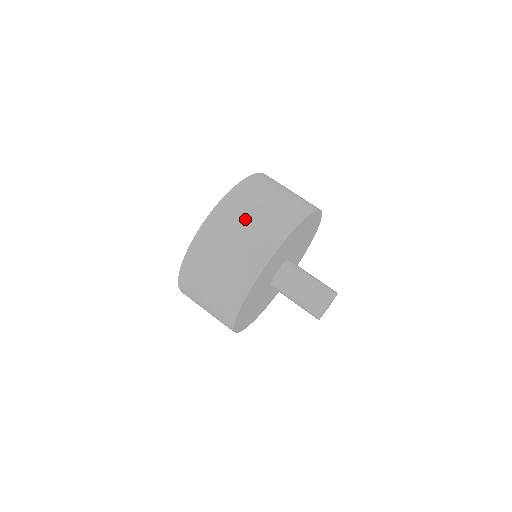
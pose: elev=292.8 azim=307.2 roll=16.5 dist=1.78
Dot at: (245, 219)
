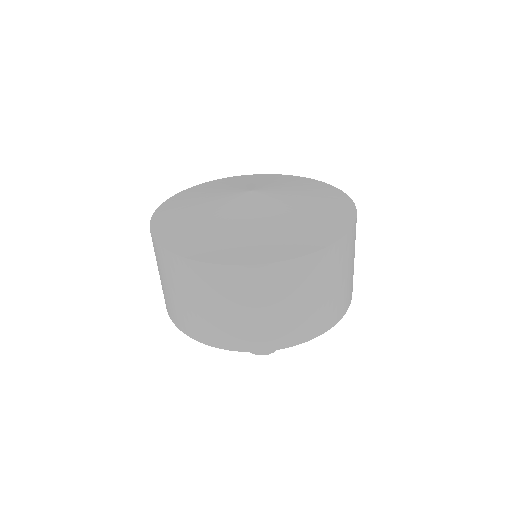
Dot at: (244, 305)
